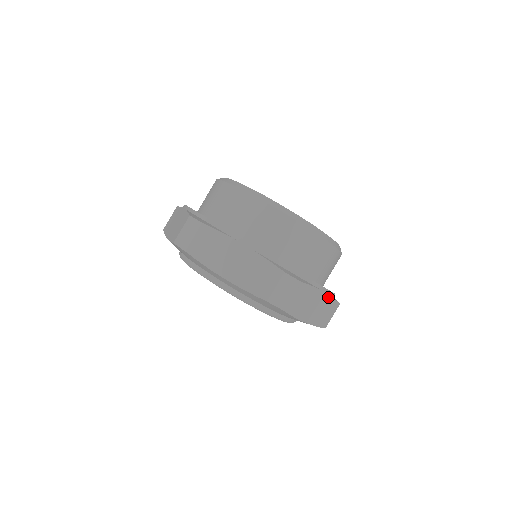
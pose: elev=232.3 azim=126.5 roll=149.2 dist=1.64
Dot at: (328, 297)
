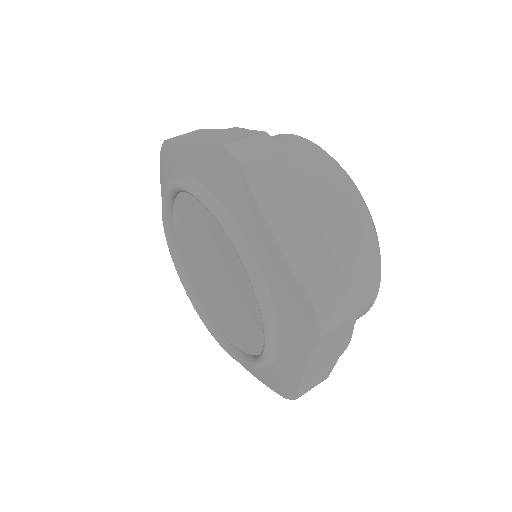
Dot at: (336, 359)
